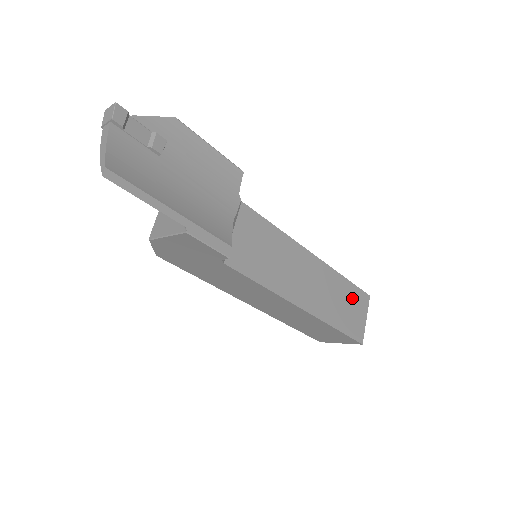
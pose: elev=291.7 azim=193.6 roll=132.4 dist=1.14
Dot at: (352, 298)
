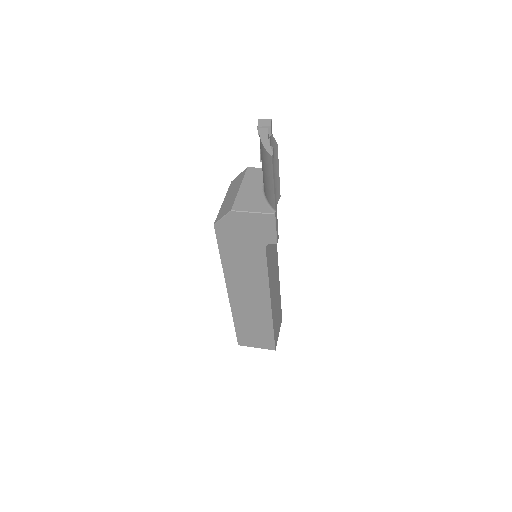
Dot at: (279, 314)
